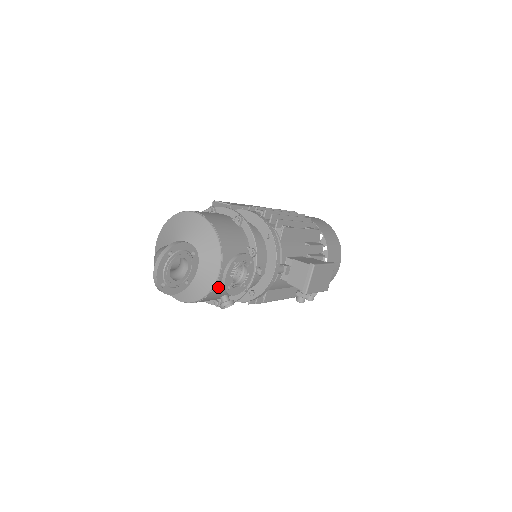
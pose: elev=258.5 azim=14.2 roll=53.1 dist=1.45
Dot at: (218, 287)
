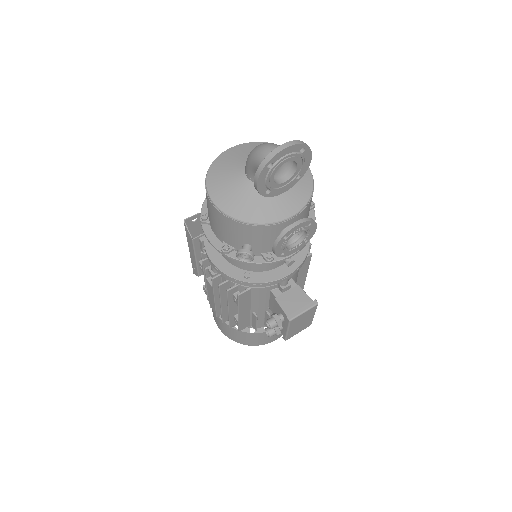
Dot at: (271, 229)
